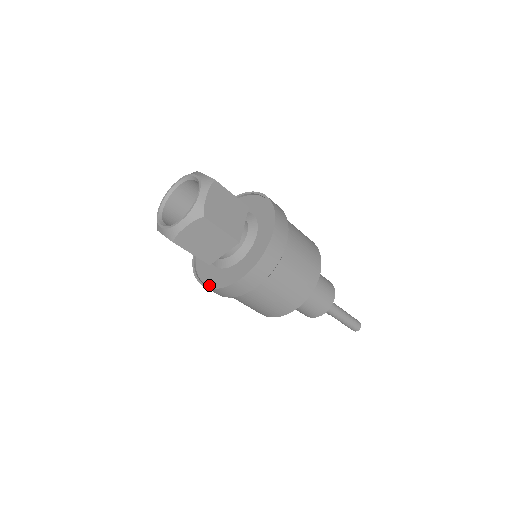
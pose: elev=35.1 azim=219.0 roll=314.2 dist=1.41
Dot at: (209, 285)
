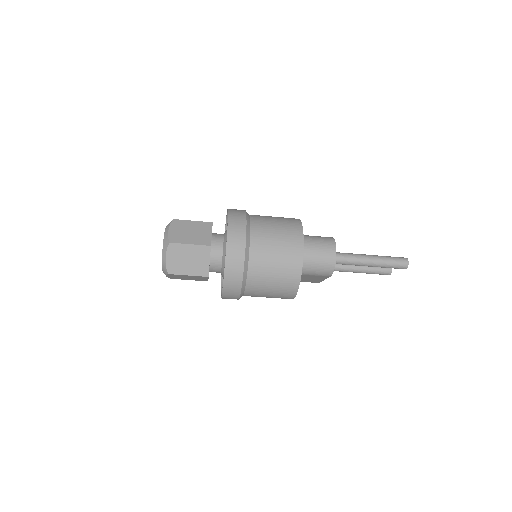
Dot at: occluded
